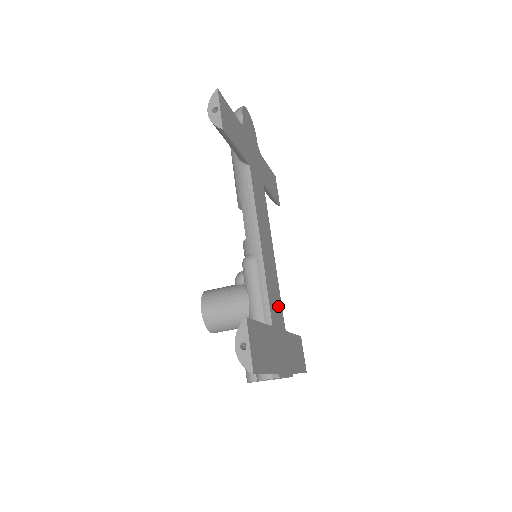
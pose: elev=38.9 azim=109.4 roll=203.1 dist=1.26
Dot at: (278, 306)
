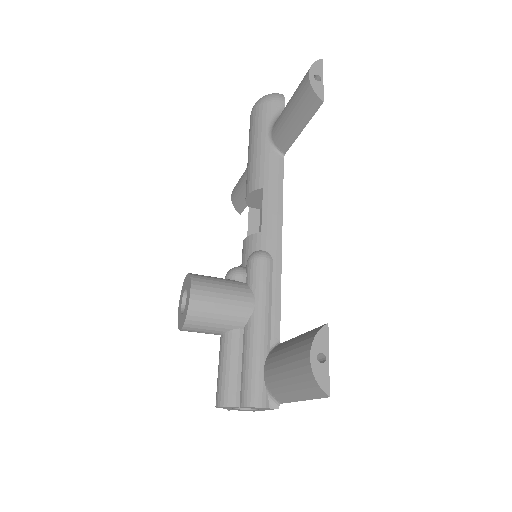
Dot at: occluded
